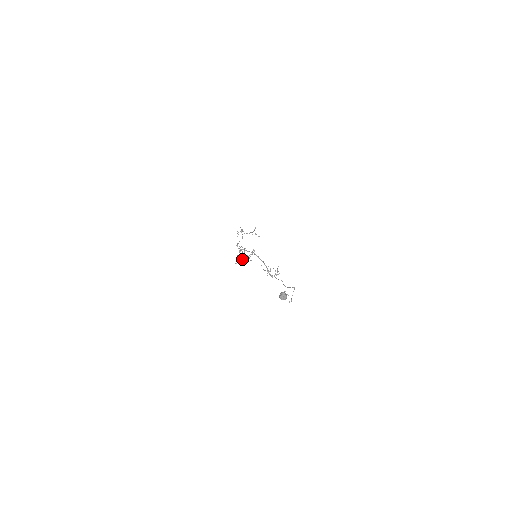
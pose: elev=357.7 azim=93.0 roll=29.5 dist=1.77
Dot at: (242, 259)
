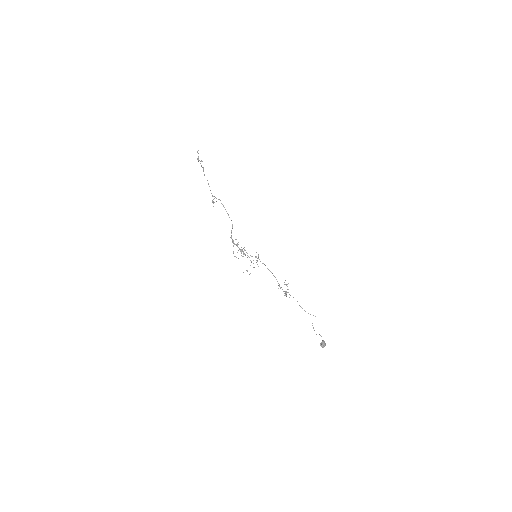
Dot at: occluded
